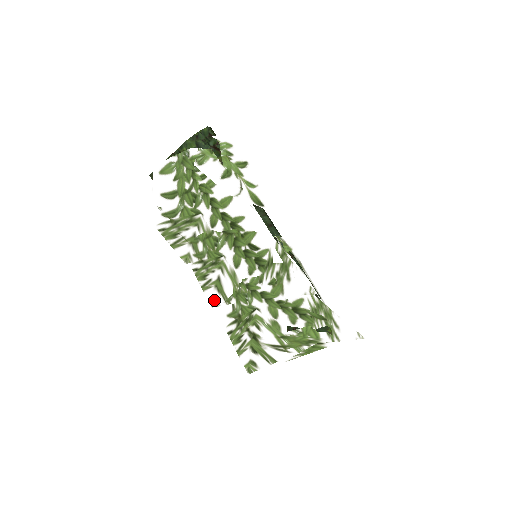
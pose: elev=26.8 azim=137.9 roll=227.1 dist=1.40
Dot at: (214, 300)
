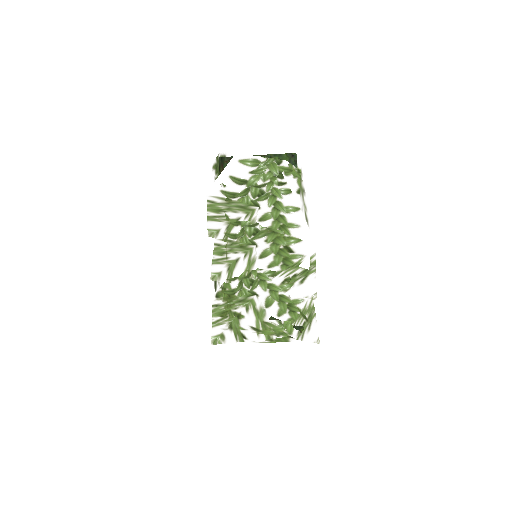
Dot at: (218, 275)
